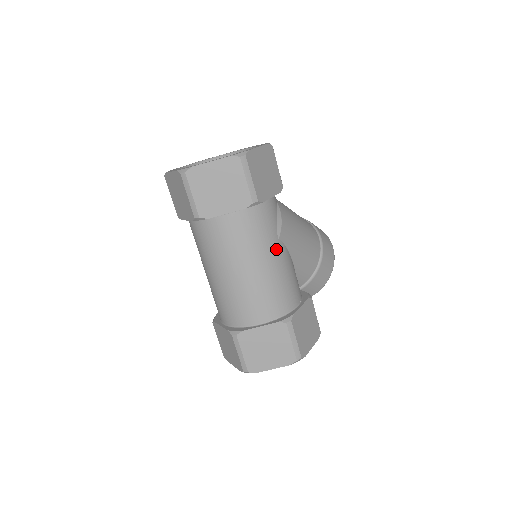
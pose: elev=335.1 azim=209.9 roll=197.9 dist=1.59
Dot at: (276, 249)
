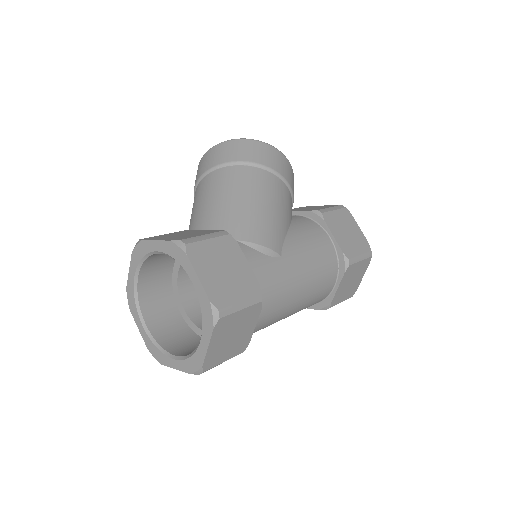
Dot at: (290, 263)
